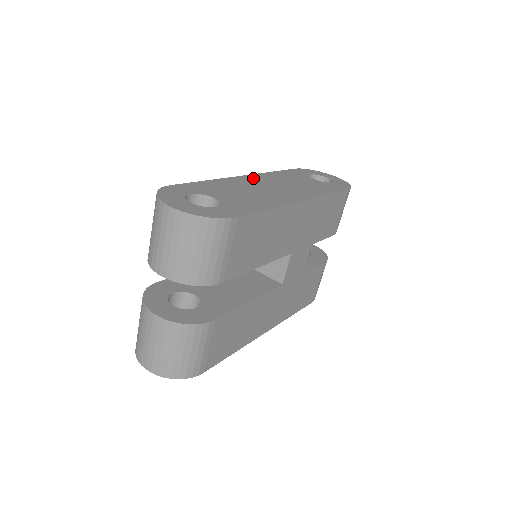
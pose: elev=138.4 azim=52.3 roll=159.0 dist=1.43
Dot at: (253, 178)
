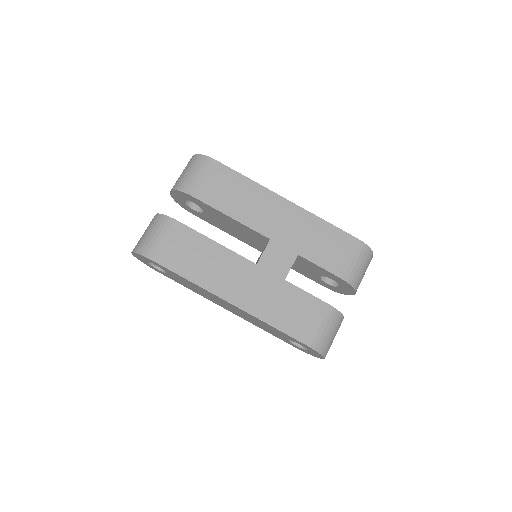
Dot at: occluded
